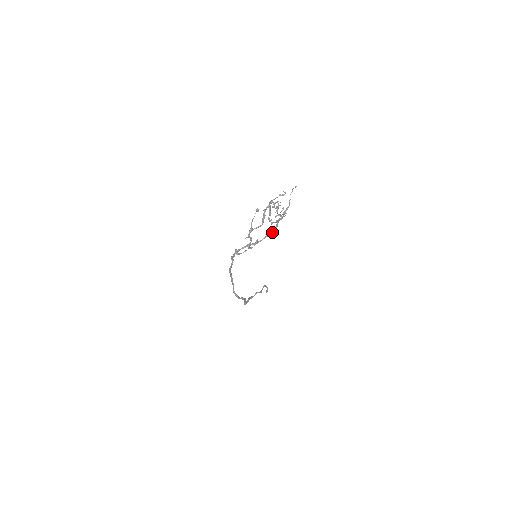
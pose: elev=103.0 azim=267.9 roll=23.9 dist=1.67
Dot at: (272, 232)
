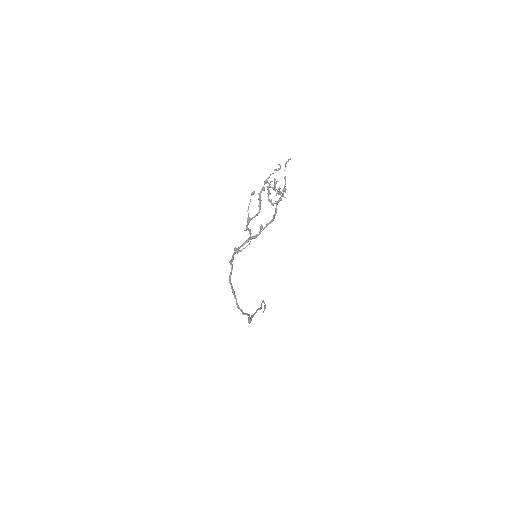
Dot at: (273, 217)
